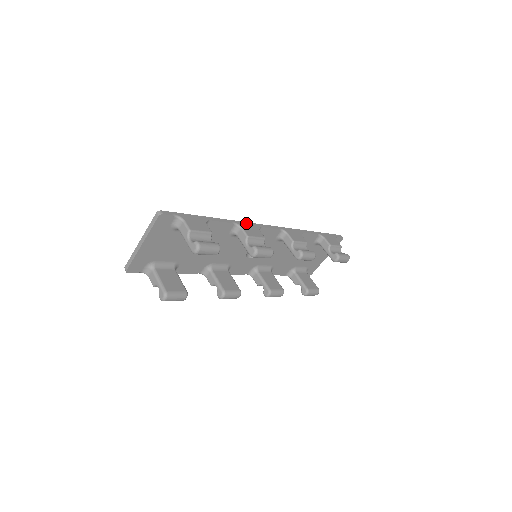
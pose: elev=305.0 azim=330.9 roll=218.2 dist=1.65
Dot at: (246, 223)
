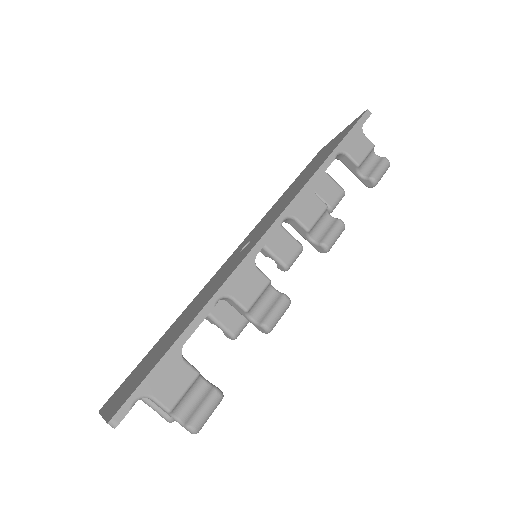
Dot at: (233, 276)
